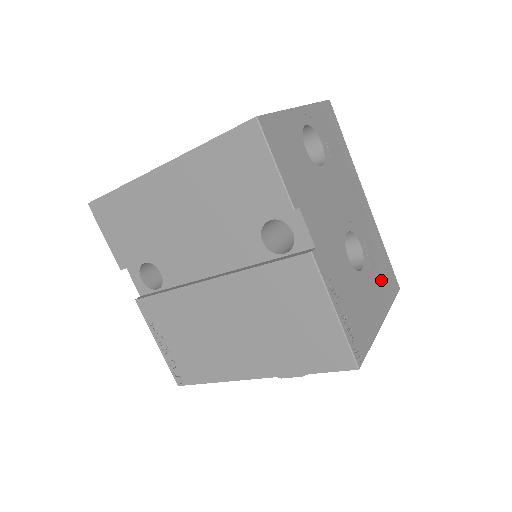
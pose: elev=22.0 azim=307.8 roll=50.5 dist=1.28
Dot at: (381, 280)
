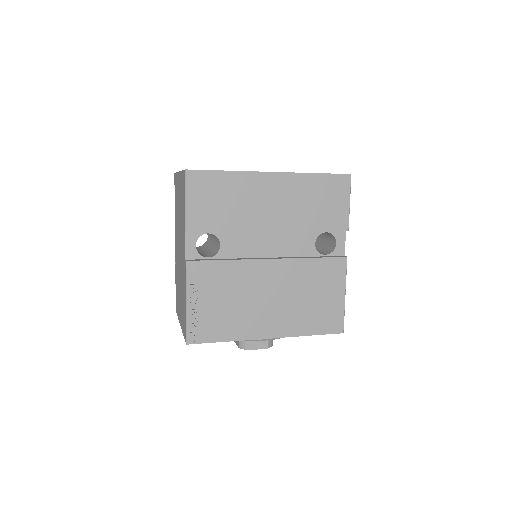
Dot at: occluded
